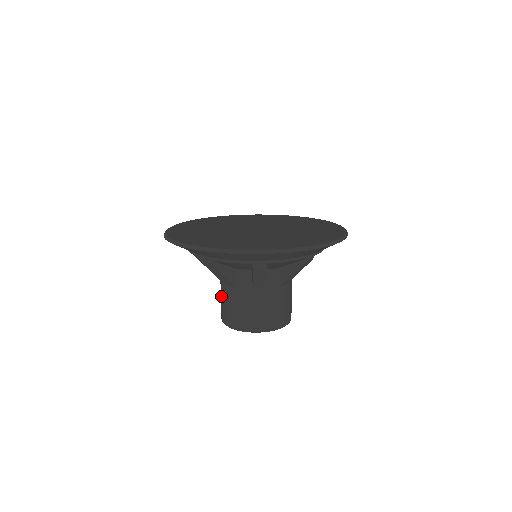
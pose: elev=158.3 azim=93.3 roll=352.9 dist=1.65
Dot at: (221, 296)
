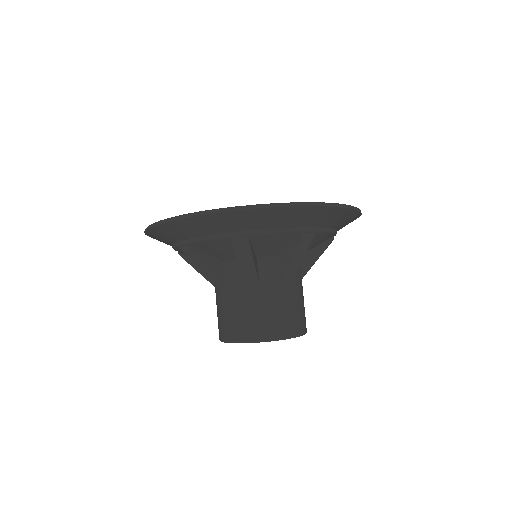
Dot at: occluded
